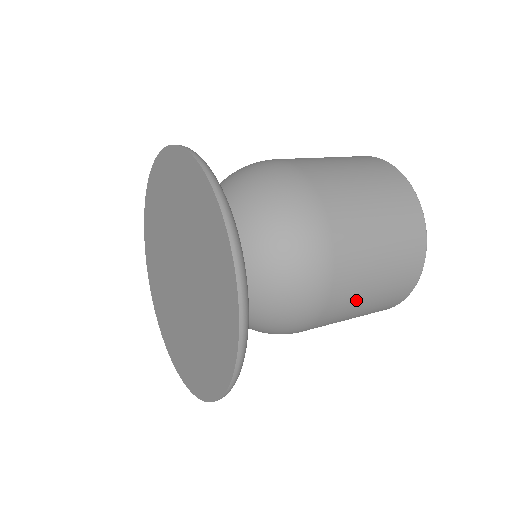
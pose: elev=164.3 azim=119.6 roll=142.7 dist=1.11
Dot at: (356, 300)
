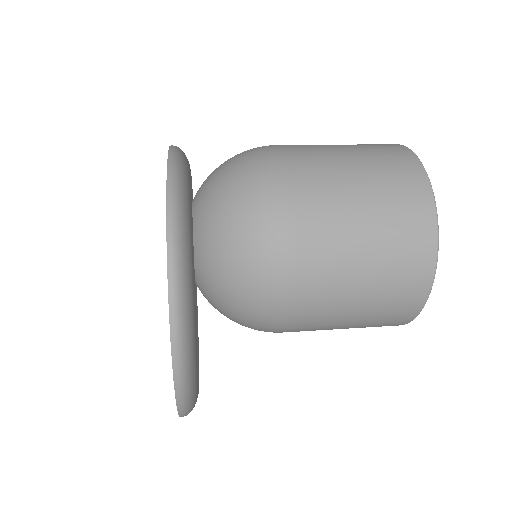
Dot at: (341, 221)
